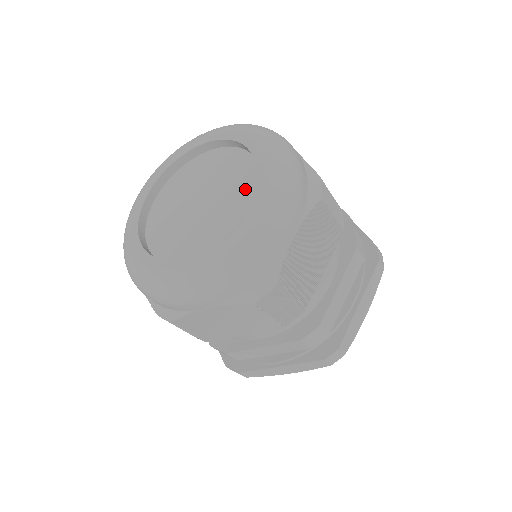
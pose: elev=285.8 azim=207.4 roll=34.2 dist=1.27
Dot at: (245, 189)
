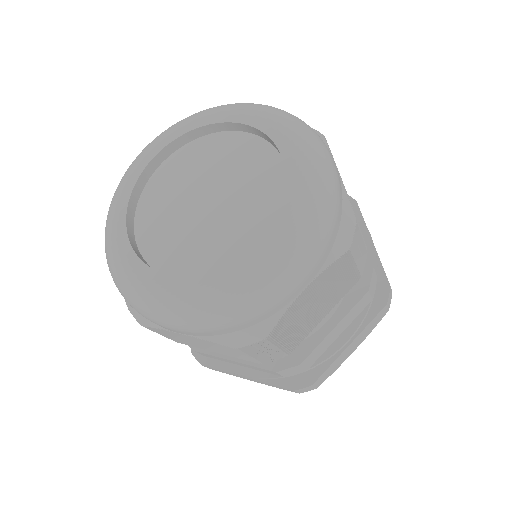
Dot at: (264, 210)
